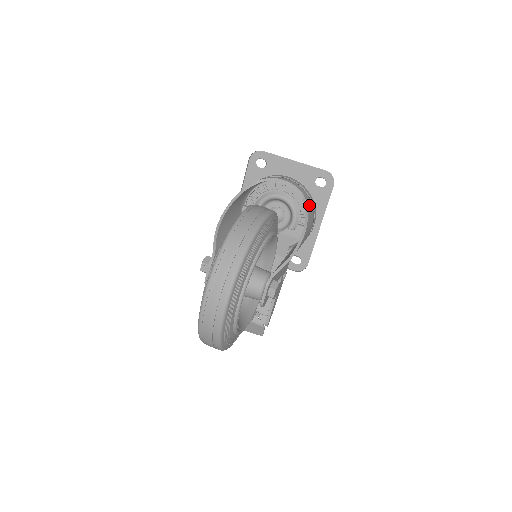
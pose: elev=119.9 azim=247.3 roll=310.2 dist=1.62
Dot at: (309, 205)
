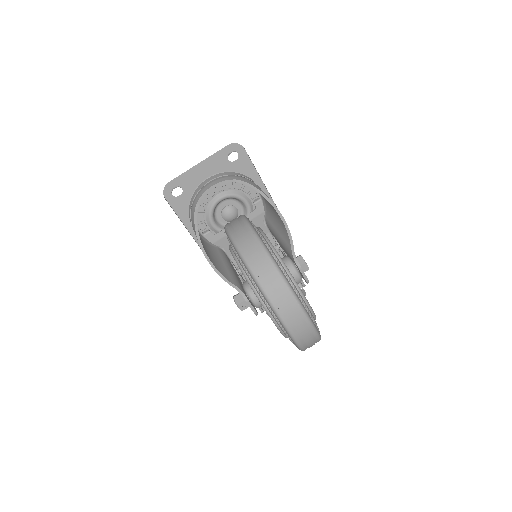
Dot at: (248, 182)
